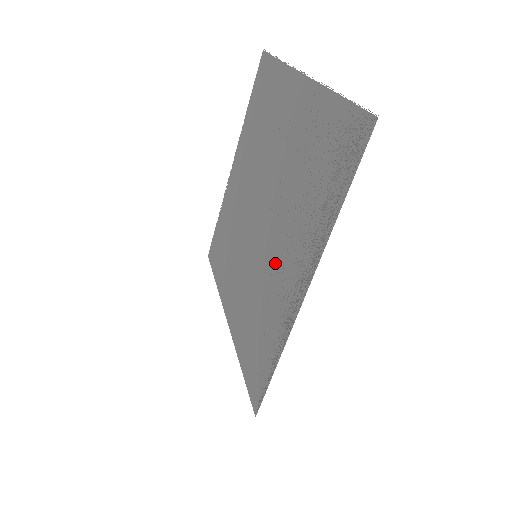
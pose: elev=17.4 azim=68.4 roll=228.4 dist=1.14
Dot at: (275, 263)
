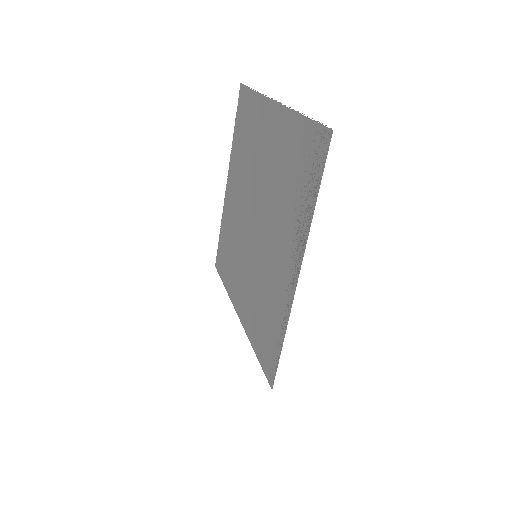
Dot at: (272, 258)
